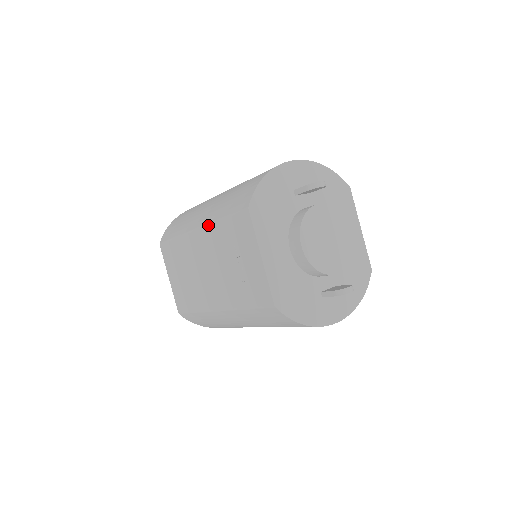
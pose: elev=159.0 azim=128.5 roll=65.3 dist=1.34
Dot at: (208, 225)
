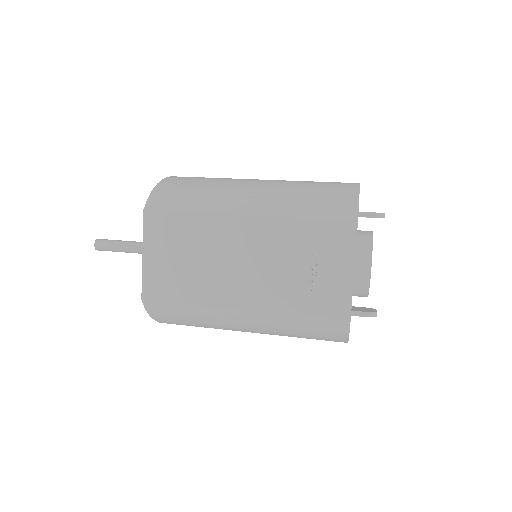
Dot at: (275, 217)
